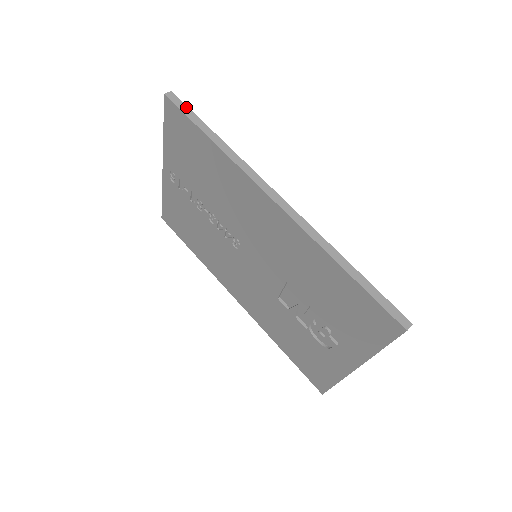
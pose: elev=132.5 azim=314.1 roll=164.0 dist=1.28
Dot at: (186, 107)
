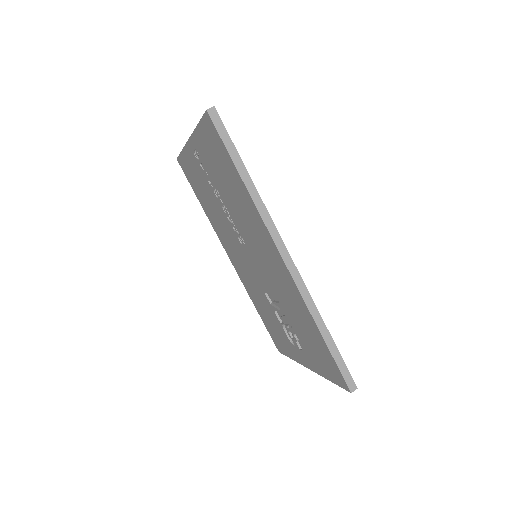
Dot at: (226, 132)
